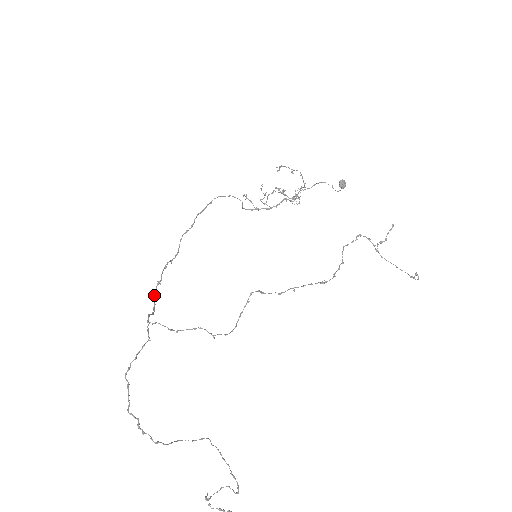
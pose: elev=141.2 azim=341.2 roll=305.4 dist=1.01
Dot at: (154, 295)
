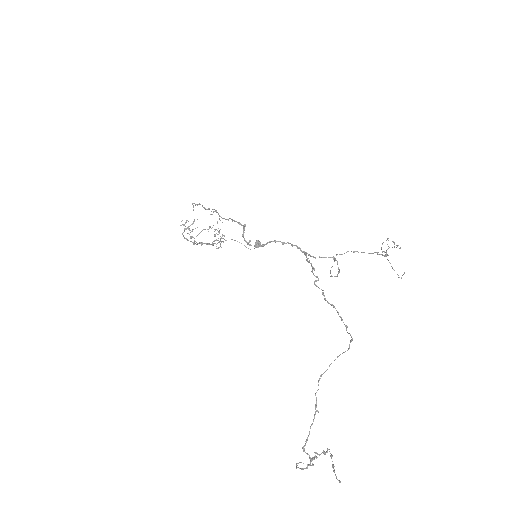
Dot at: (243, 235)
